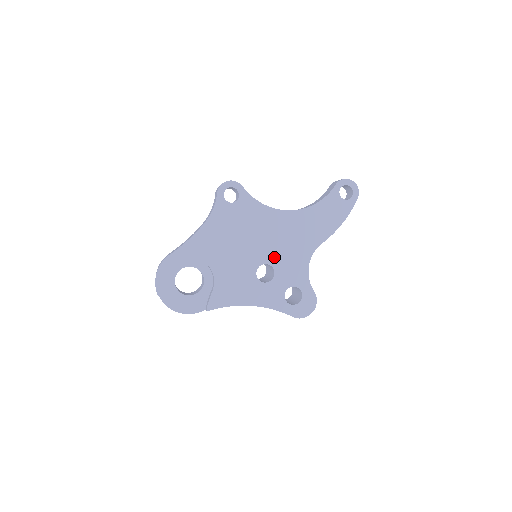
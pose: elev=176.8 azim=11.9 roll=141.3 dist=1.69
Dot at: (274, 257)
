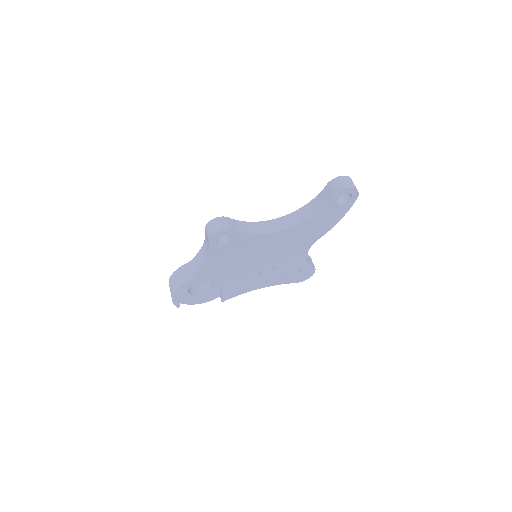
Dot at: (274, 260)
